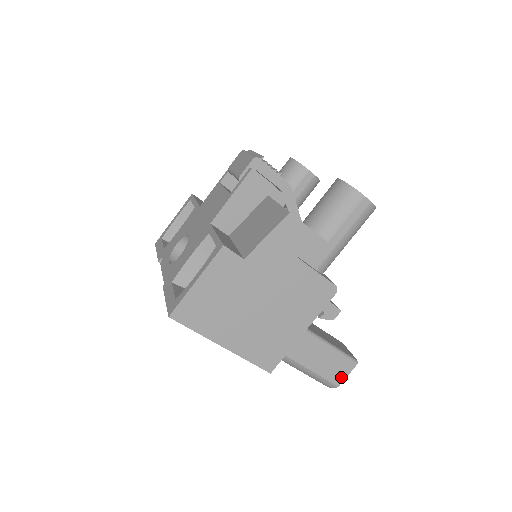
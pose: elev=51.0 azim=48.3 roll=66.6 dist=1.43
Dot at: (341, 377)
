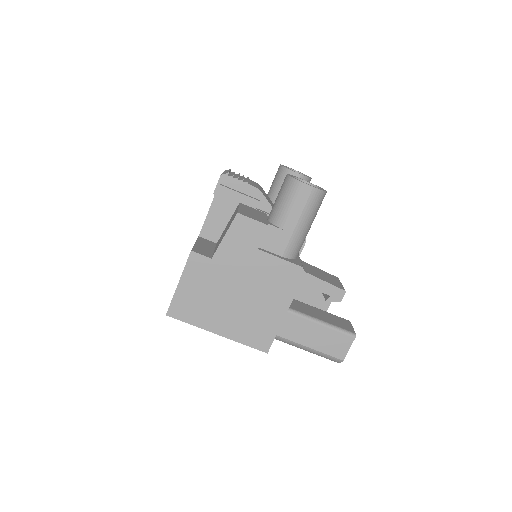
Dot at: (343, 351)
